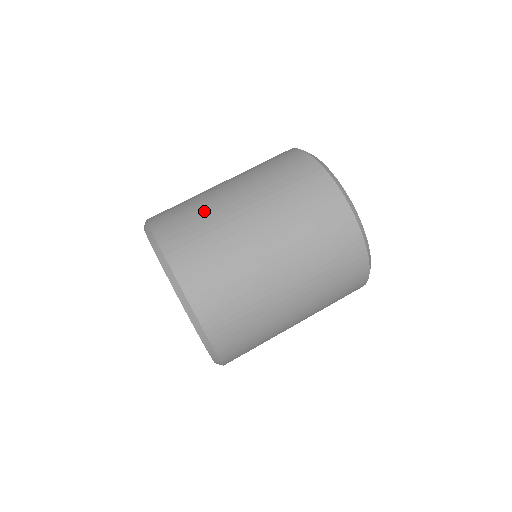
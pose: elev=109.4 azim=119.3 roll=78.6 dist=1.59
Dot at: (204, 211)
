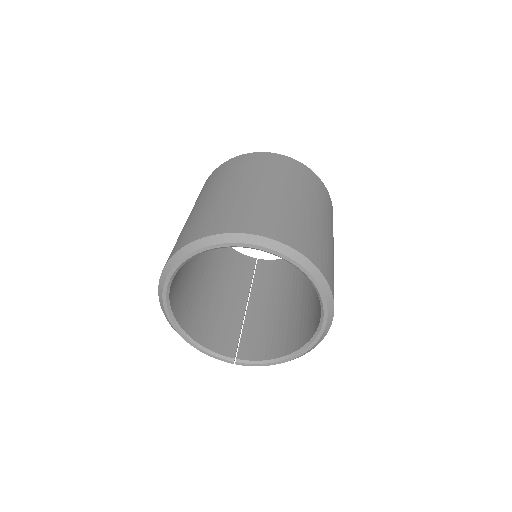
Dot at: (240, 203)
